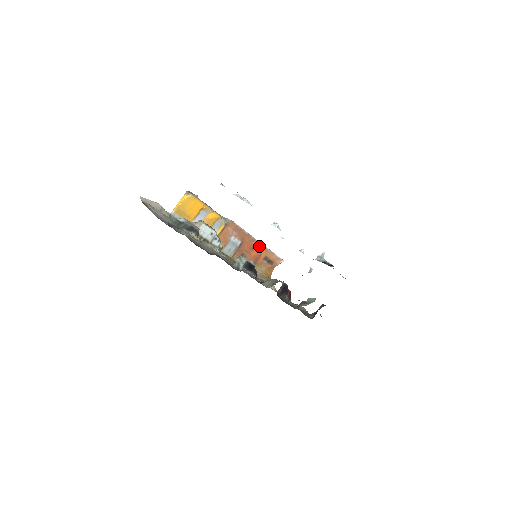
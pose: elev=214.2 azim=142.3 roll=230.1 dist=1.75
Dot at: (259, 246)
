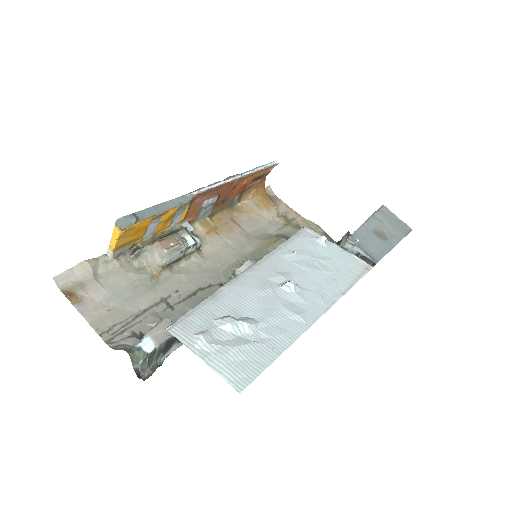
Dot at: (242, 179)
